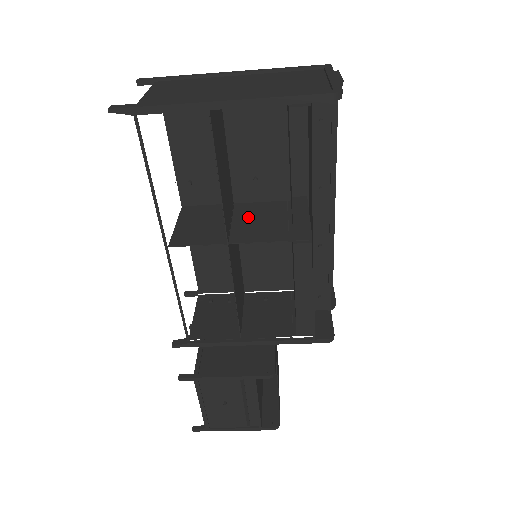
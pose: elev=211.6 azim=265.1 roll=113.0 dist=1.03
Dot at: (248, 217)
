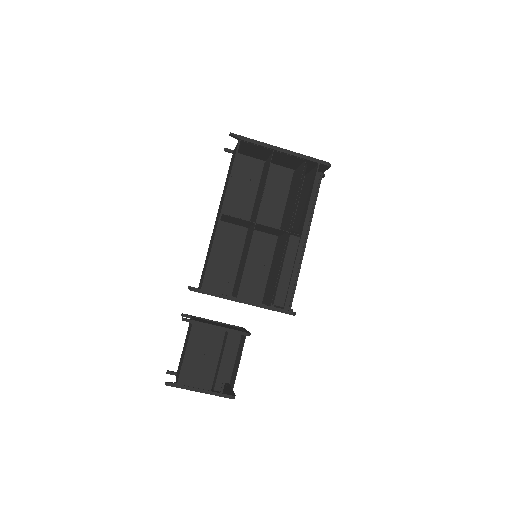
Dot at: occluded
